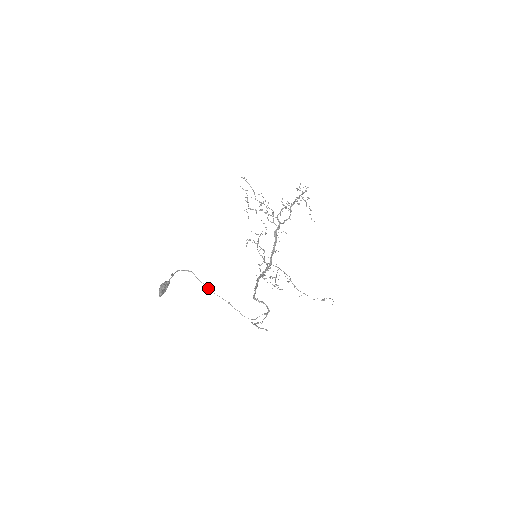
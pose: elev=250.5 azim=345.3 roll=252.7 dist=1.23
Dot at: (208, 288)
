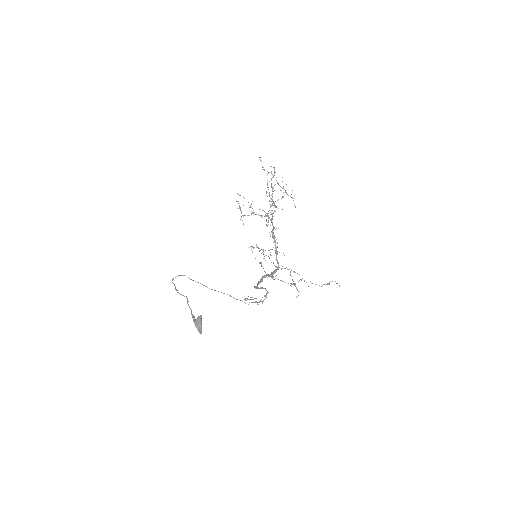
Dot at: occluded
